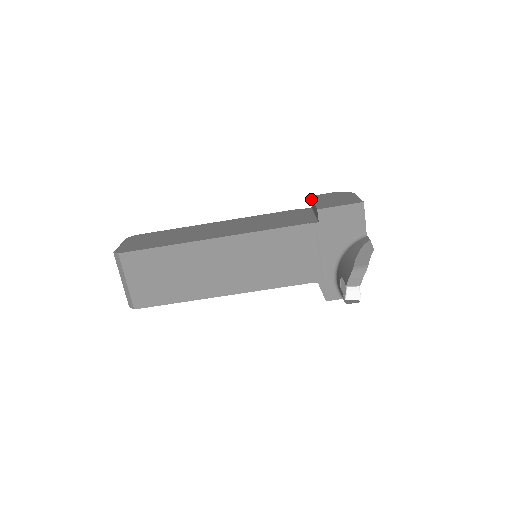
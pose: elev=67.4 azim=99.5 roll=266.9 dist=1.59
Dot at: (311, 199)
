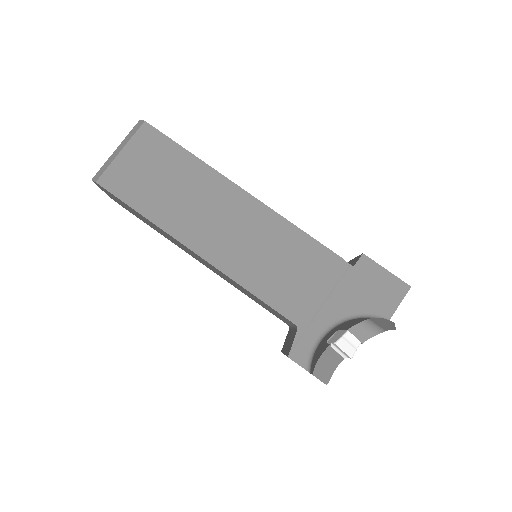
Dot at: occluded
